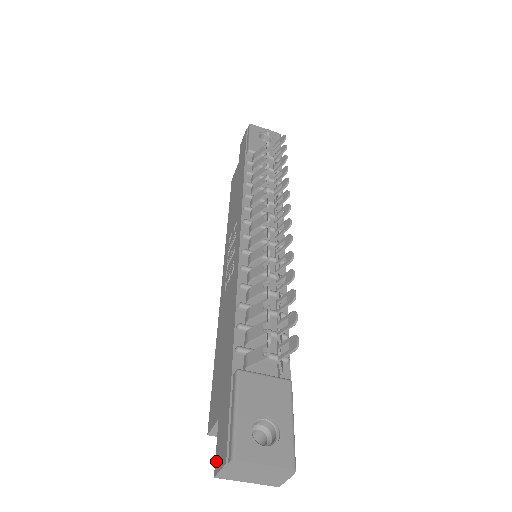
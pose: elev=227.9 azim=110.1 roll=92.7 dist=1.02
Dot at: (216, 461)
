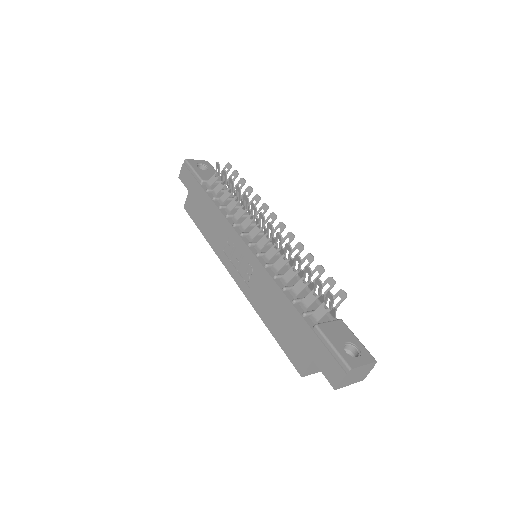
Dot at: (331, 381)
